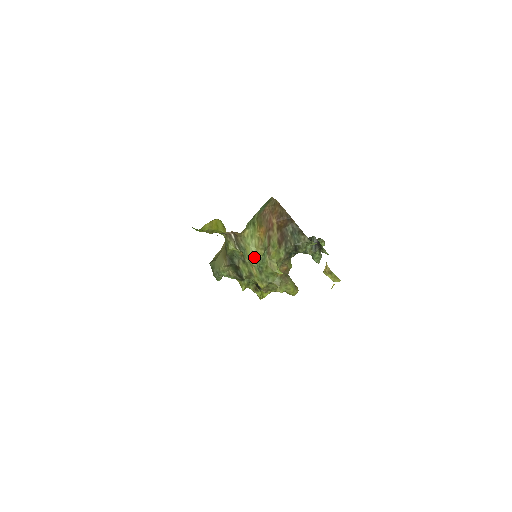
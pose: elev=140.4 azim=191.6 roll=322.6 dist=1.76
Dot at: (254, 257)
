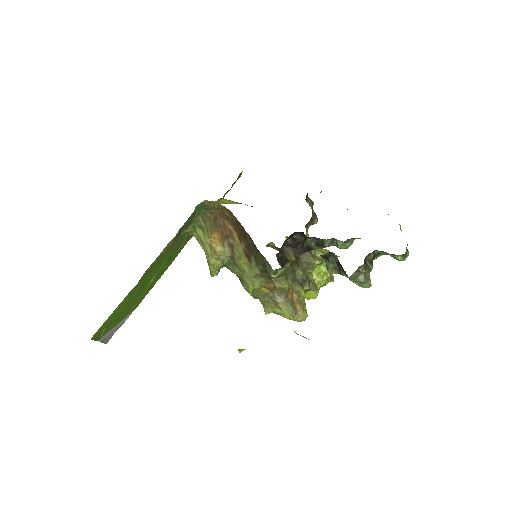
Dot at: (210, 266)
